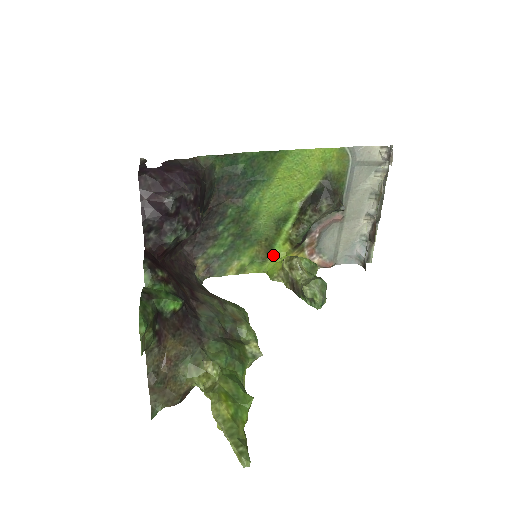
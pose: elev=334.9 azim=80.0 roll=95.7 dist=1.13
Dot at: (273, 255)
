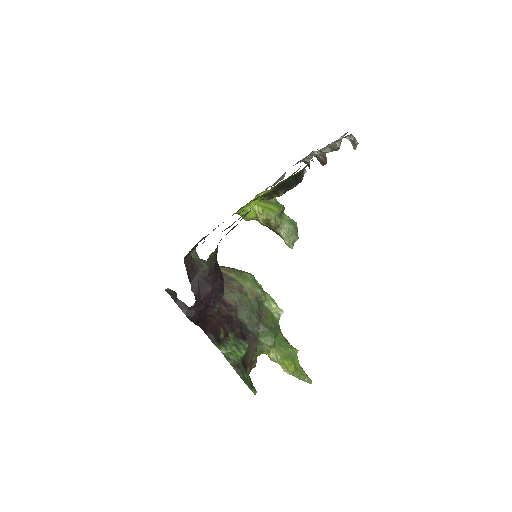
Dot at: (243, 207)
